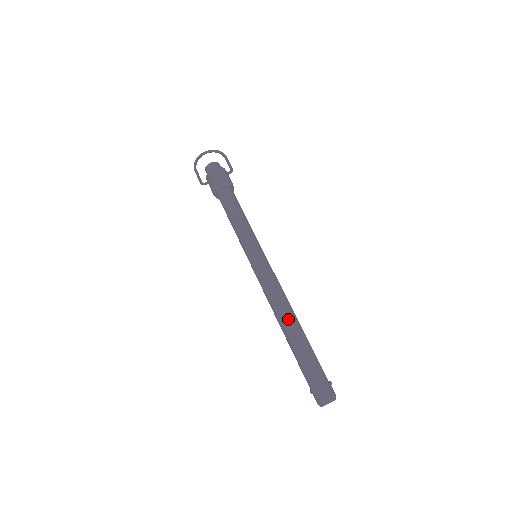
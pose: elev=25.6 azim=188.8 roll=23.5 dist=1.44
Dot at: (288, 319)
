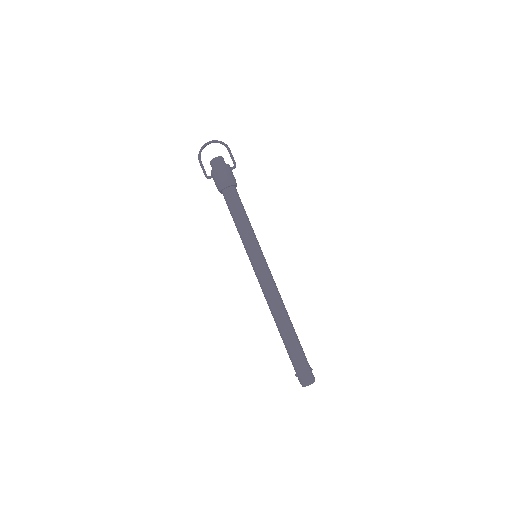
Dot at: (282, 318)
